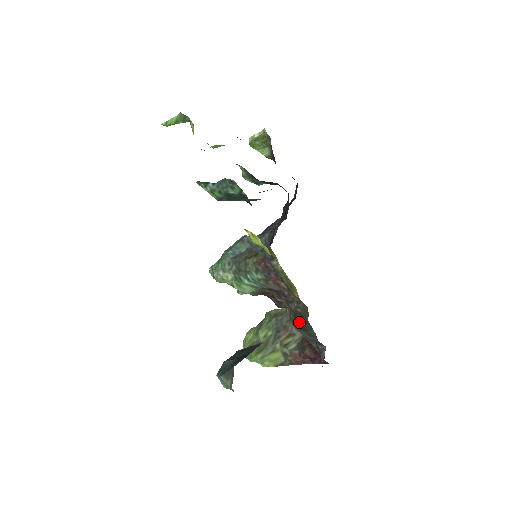
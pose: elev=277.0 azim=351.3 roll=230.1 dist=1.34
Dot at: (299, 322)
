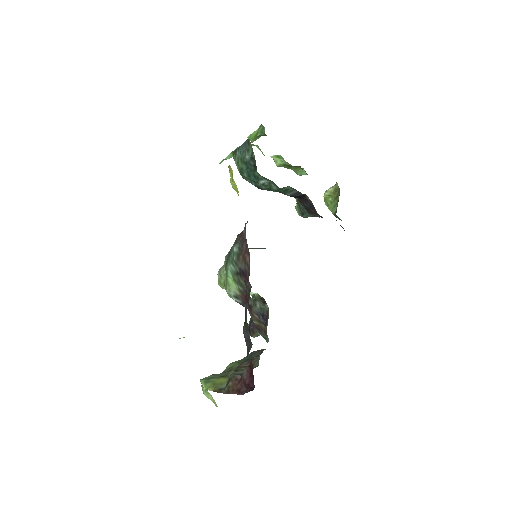
Dot at: occluded
